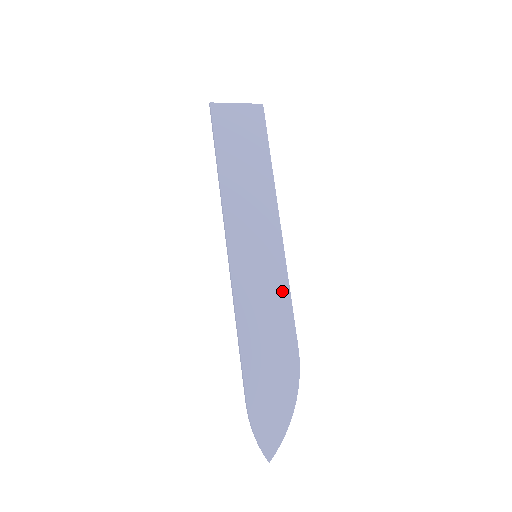
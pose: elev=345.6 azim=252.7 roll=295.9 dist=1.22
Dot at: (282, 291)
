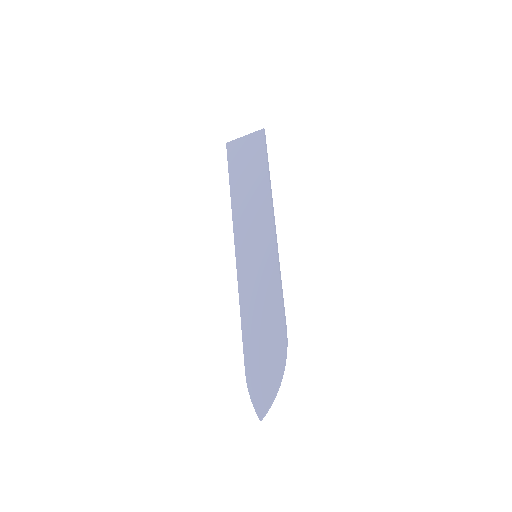
Dot at: (274, 282)
